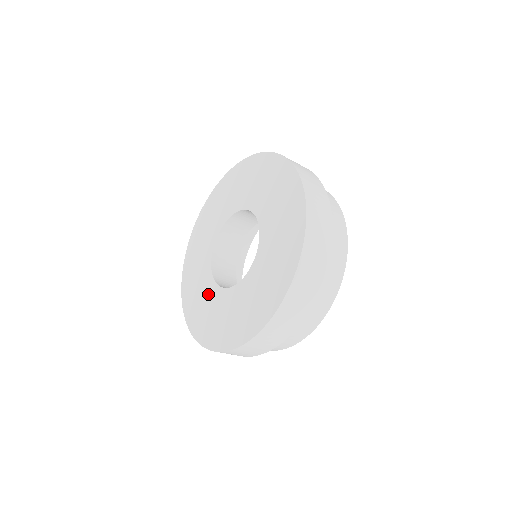
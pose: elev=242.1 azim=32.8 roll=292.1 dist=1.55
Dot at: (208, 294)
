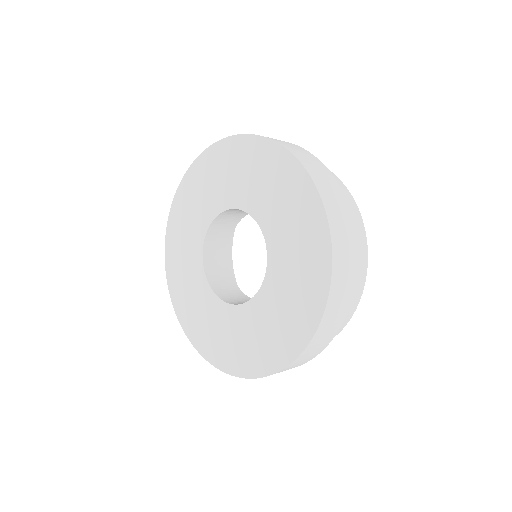
Dot at: (208, 306)
